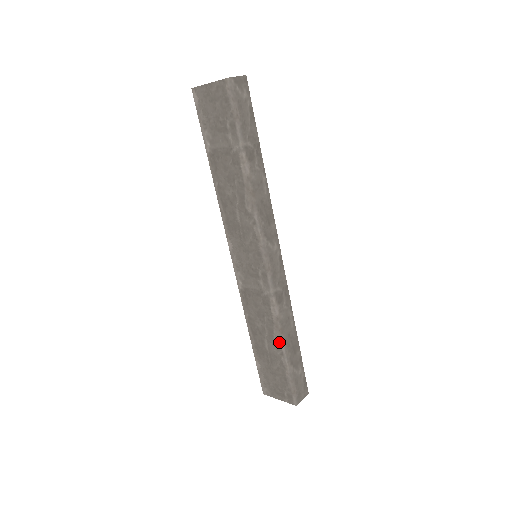
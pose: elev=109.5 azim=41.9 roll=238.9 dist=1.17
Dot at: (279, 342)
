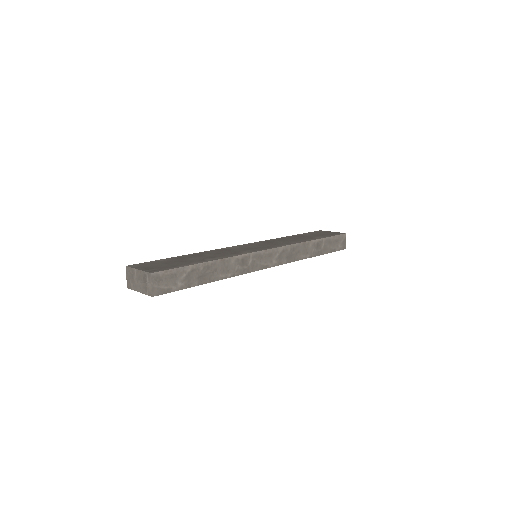
Dot at: (210, 260)
